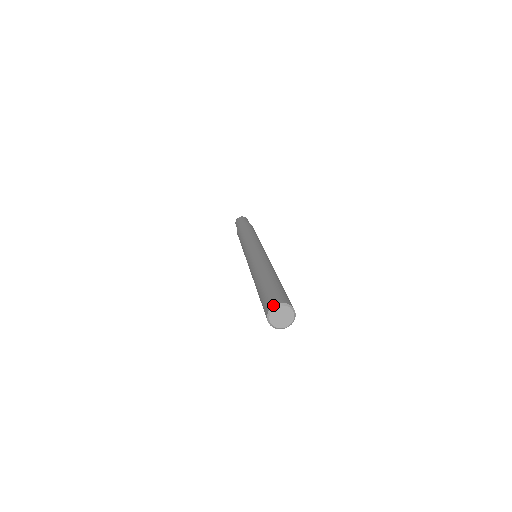
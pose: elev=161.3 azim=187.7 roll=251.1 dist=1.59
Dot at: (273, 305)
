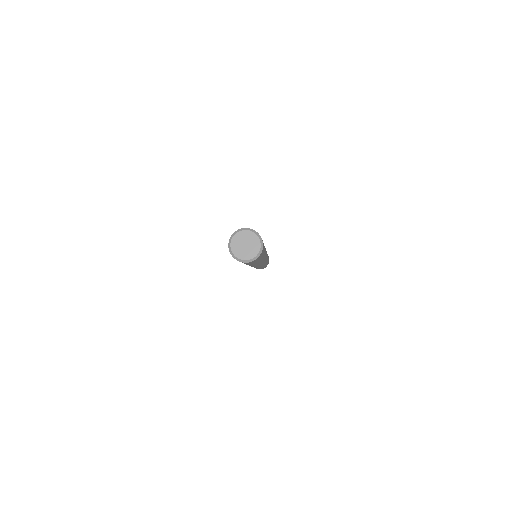
Dot at: occluded
